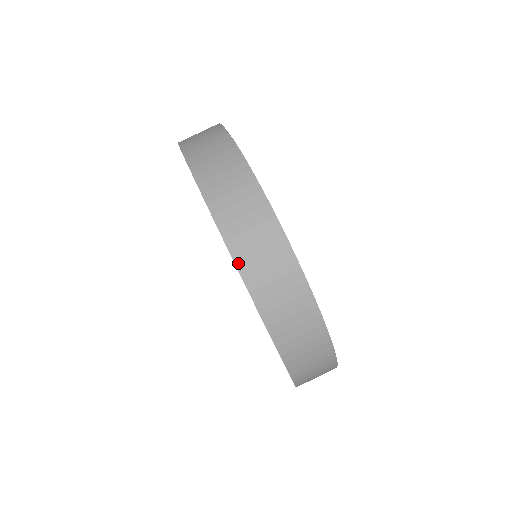
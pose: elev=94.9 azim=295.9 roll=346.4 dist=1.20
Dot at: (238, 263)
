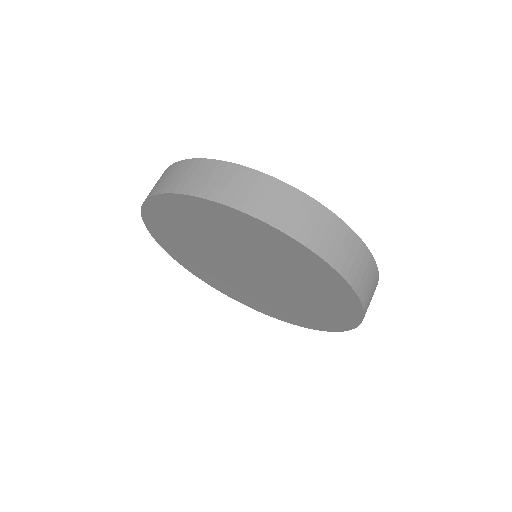
Dot at: (180, 192)
